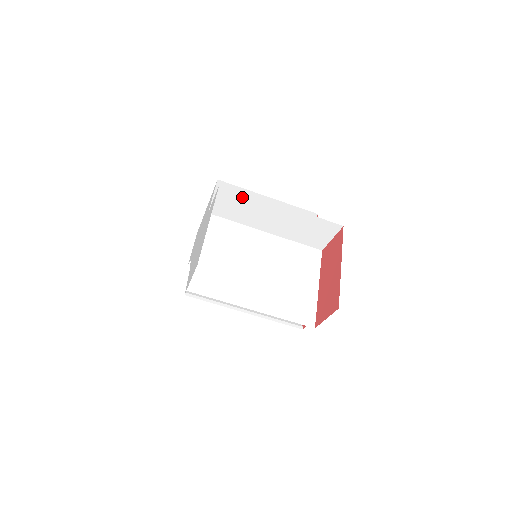
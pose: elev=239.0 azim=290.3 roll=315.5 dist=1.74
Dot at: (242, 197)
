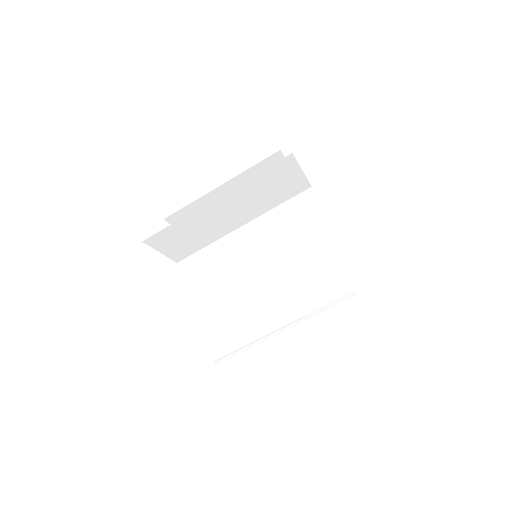
Dot at: (175, 230)
